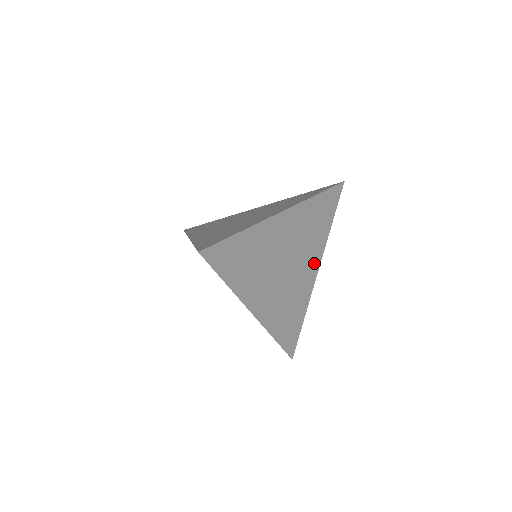
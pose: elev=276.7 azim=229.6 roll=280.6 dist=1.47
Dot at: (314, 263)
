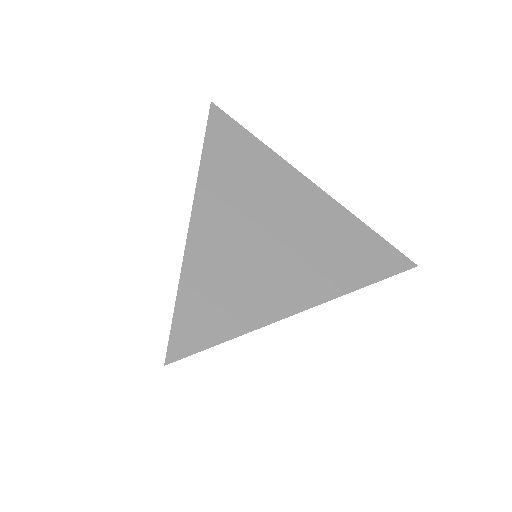
Dot at: (312, 289)
